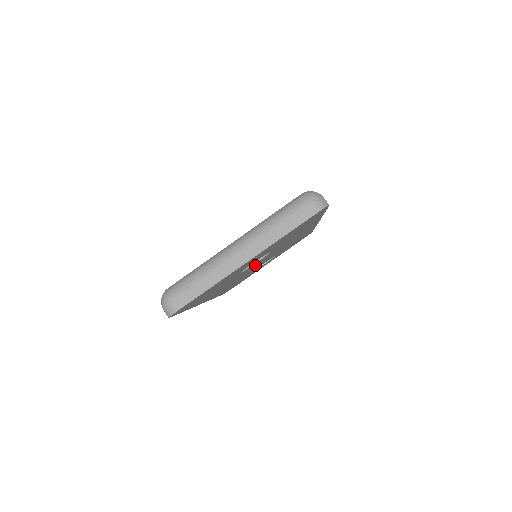
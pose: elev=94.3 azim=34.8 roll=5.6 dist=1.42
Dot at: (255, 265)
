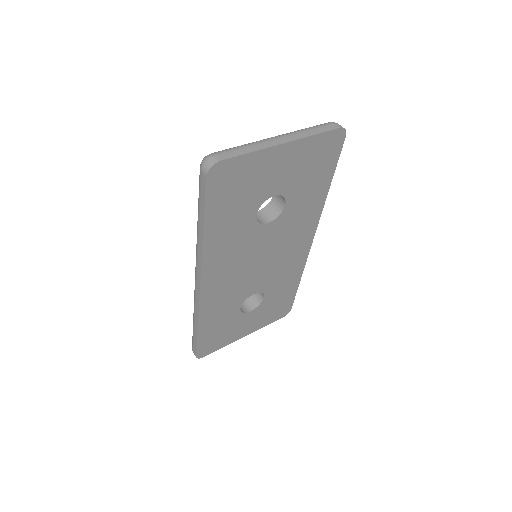
Dot at: (260, 246)
